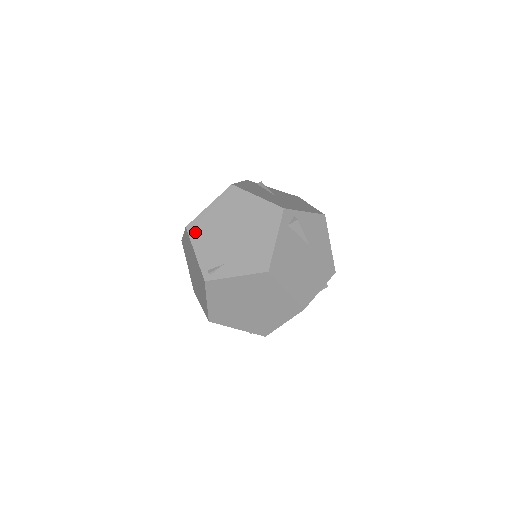
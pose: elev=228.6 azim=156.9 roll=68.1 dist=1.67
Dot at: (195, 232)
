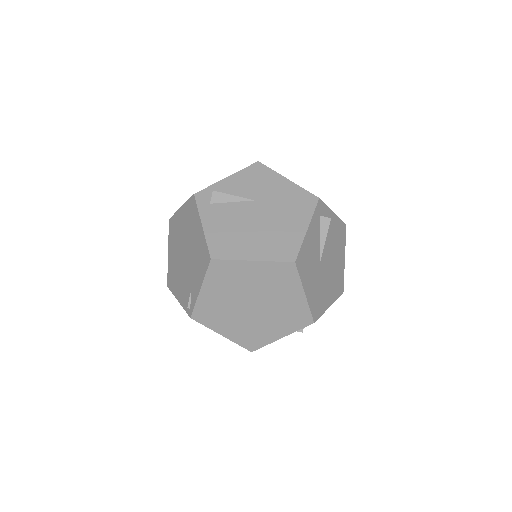
Dot at: (171, 284)
